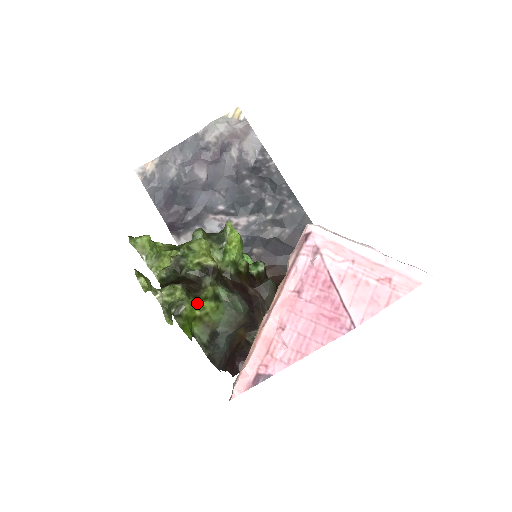
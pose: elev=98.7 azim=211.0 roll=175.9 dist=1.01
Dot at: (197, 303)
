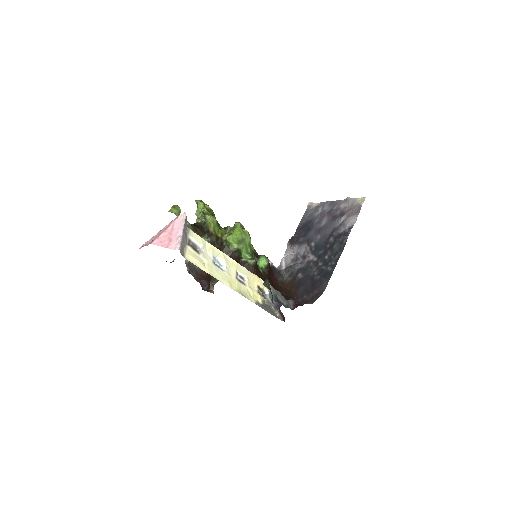
Dot at: occluded
